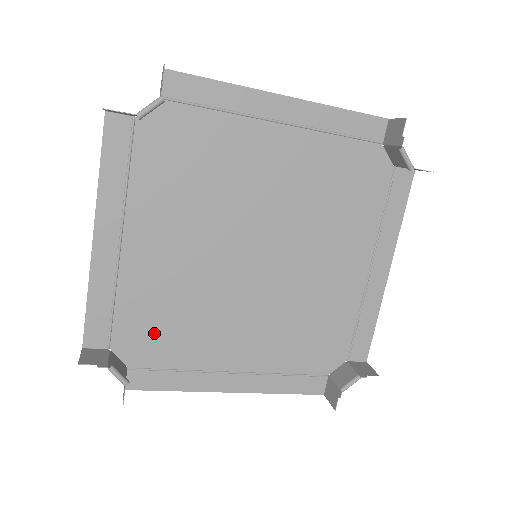
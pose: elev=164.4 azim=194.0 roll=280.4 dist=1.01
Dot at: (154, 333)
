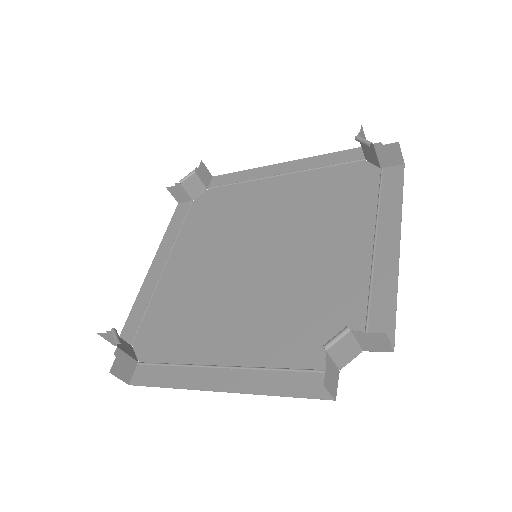
Dot at: (166, 330)
